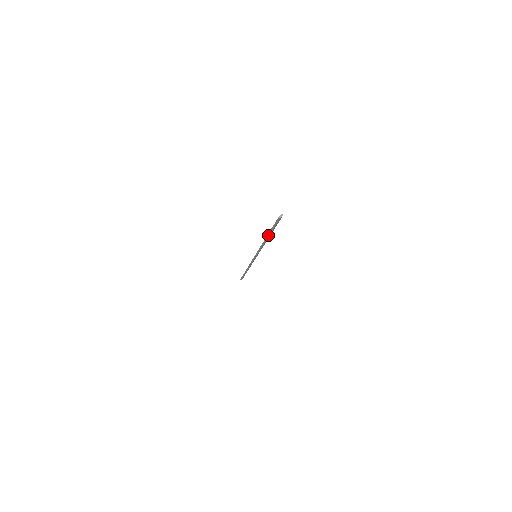
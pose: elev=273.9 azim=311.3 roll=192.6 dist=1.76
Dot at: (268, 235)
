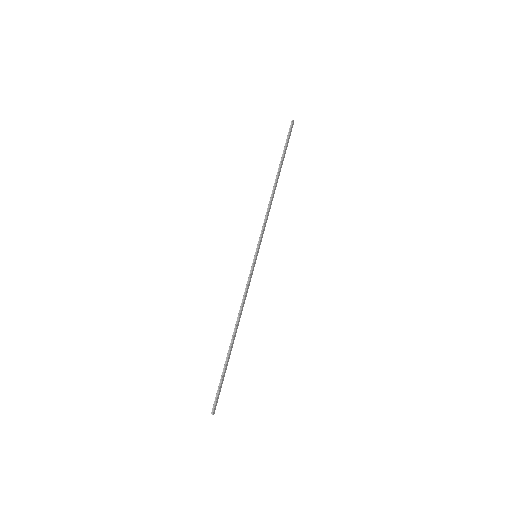
Dot at: (279, 166)
